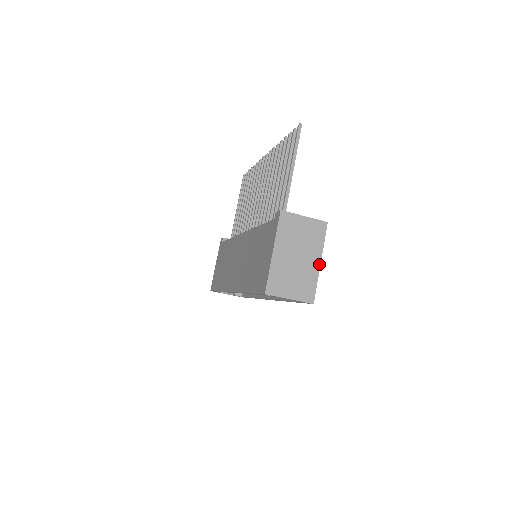
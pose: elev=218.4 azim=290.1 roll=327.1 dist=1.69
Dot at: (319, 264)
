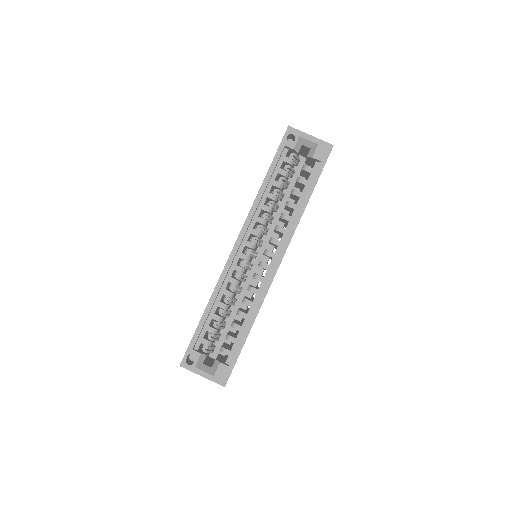
Dot at: occluded
